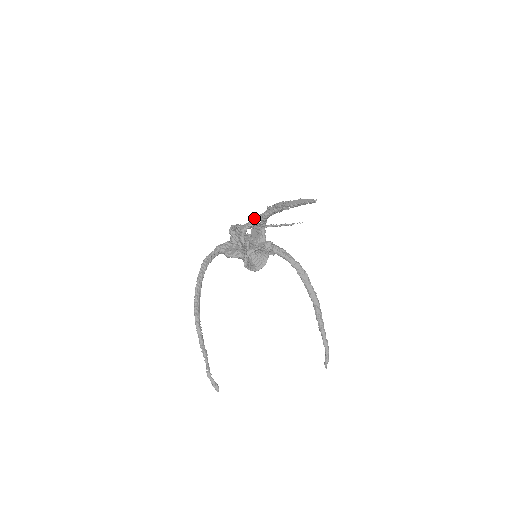
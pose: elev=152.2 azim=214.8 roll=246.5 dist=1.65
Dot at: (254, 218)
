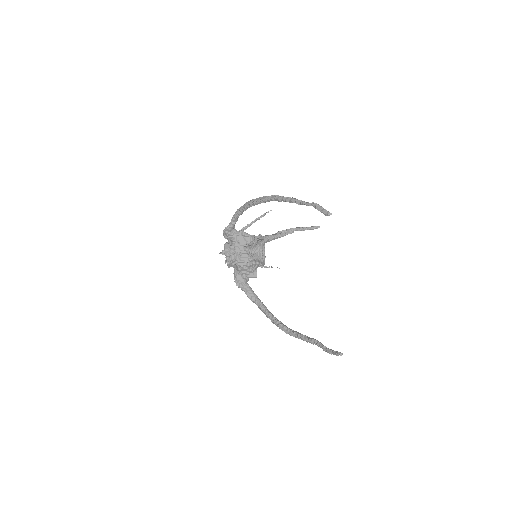
Dot at: occluded
